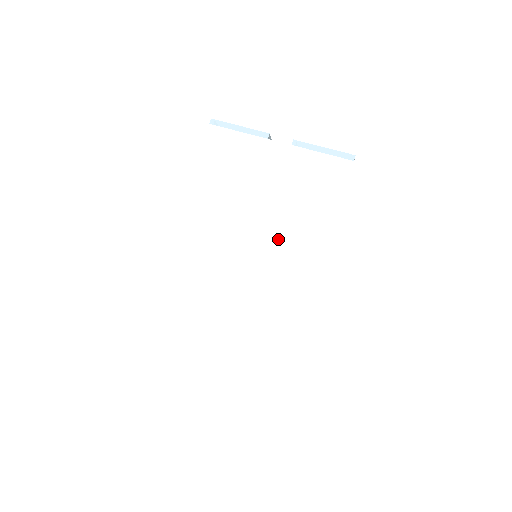
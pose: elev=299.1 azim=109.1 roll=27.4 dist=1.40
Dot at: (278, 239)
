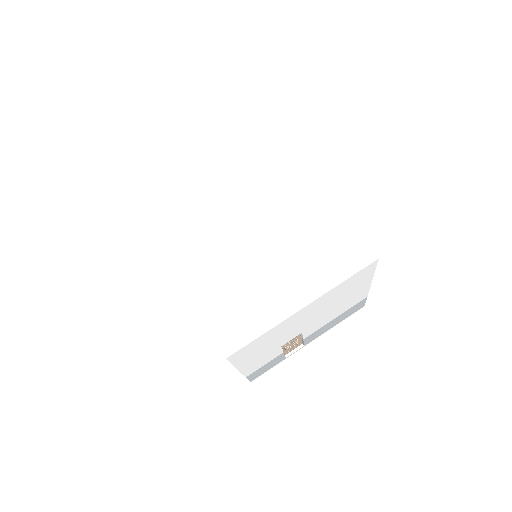
Dot at: (258, 201)
